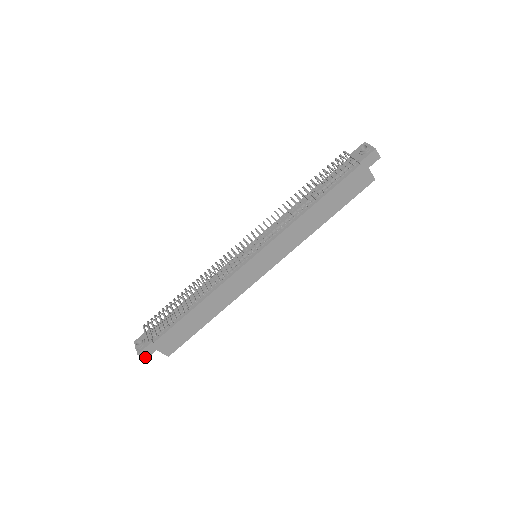
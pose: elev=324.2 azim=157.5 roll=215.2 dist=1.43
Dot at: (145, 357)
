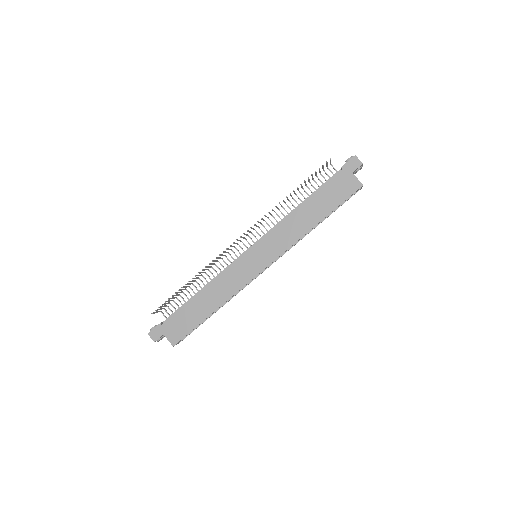
Dot at: (154, 340)
